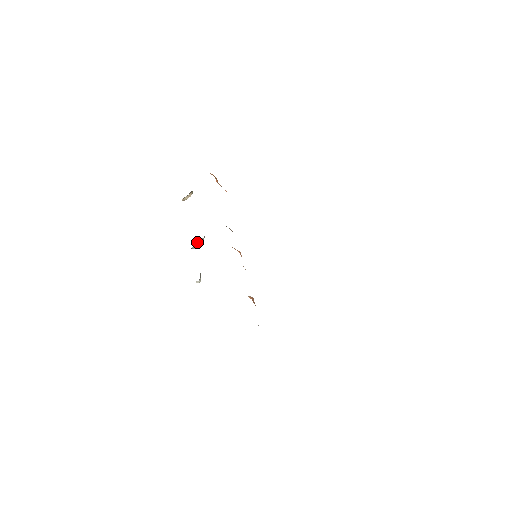
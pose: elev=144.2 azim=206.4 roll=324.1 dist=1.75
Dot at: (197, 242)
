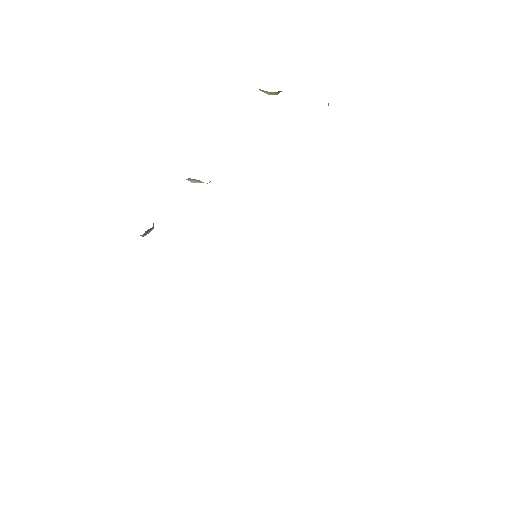
Dot at: occluded
